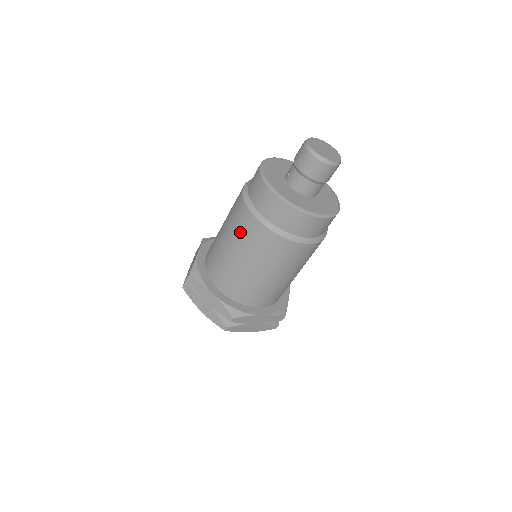
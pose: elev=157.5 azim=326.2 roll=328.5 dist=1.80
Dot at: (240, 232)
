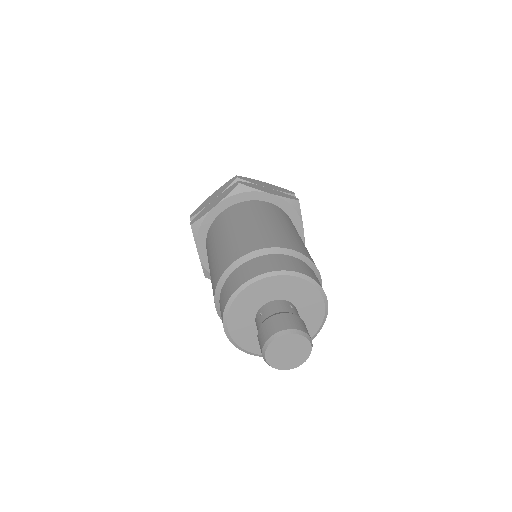
Dot at: (212, 281)
